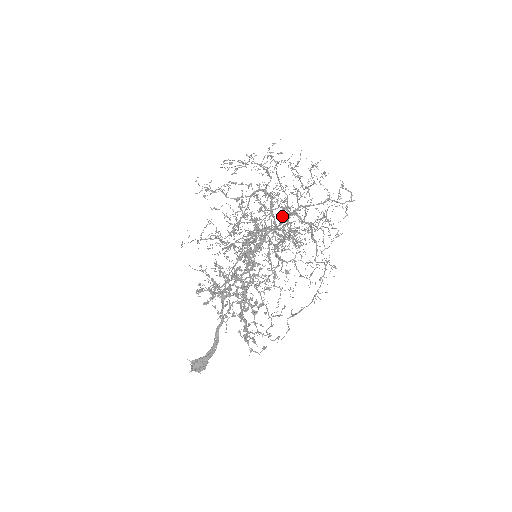
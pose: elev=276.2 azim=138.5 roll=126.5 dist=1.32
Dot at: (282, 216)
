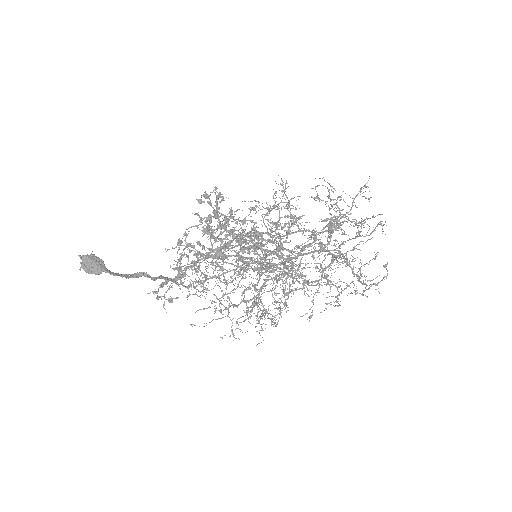
Dot at: occluded
